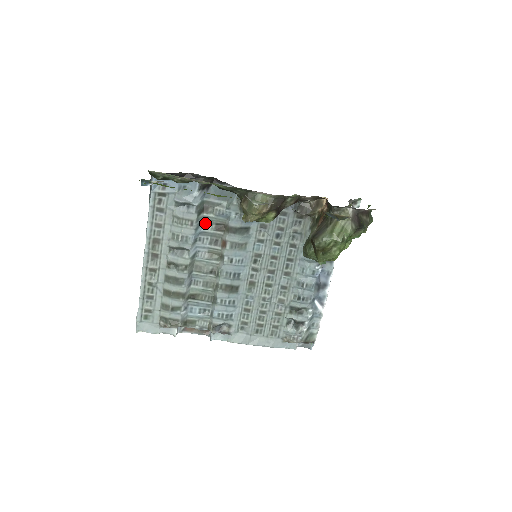
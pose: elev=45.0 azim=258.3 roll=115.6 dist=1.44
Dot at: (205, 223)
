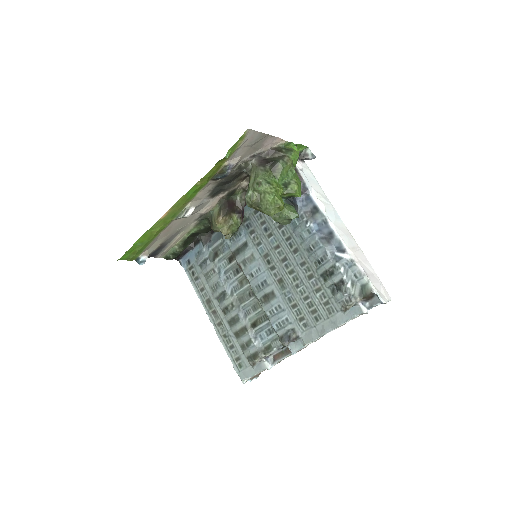
Dot at: (222, 264)
